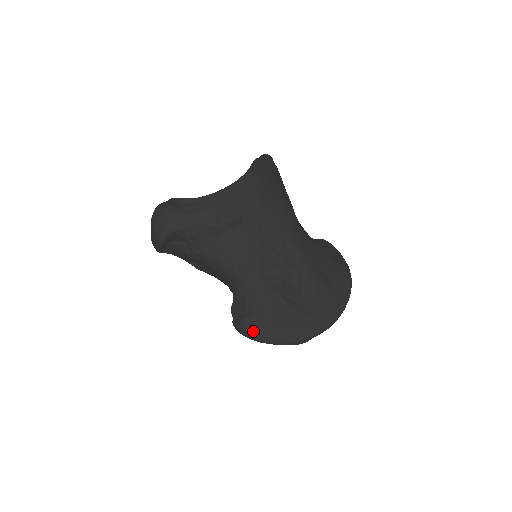
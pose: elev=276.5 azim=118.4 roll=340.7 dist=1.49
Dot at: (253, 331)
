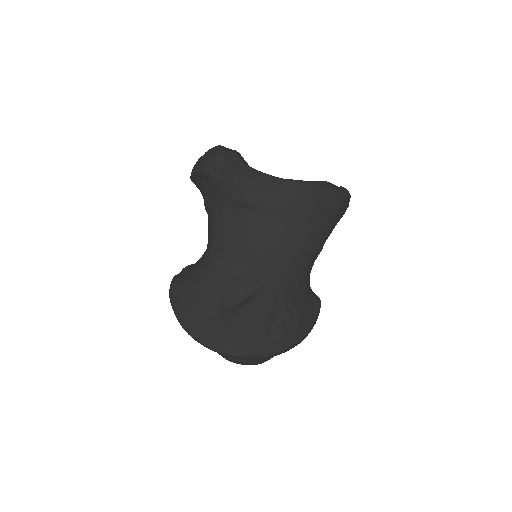
Dot at: (175, 294)
